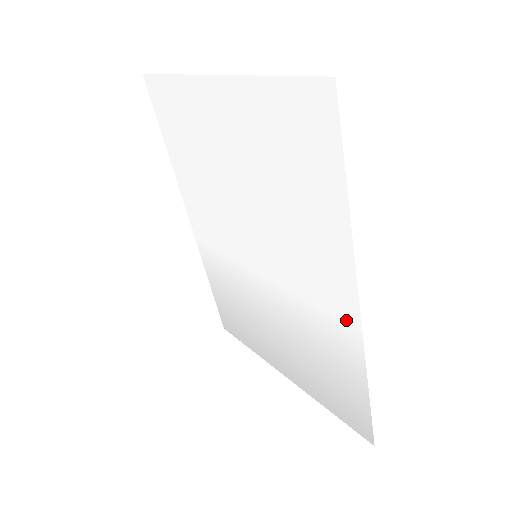
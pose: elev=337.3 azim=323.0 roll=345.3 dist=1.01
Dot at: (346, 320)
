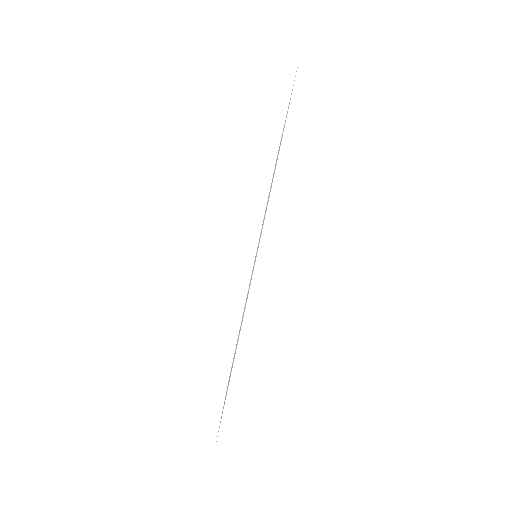
Dot at: (253, 270)
